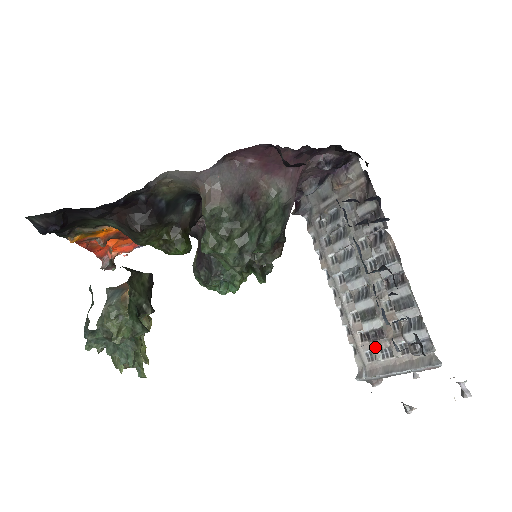
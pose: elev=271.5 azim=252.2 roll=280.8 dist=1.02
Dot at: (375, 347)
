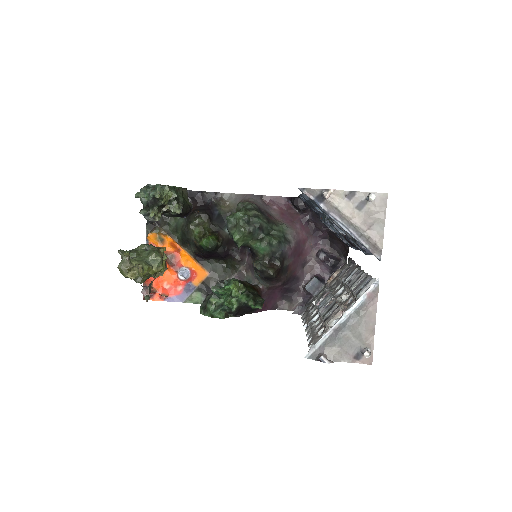
Dot at: (329, 320)
